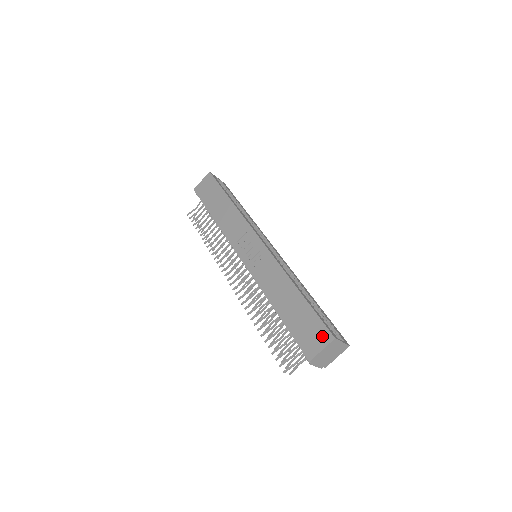
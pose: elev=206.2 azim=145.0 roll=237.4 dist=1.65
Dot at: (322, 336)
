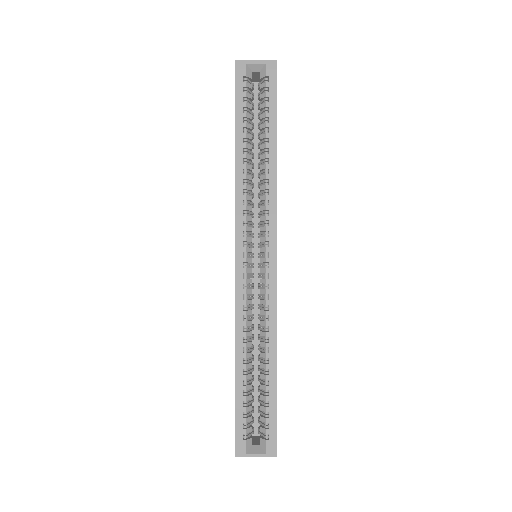
Dot at: occluded
